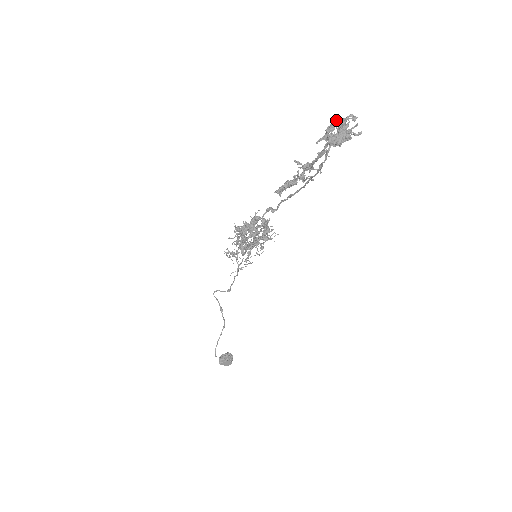
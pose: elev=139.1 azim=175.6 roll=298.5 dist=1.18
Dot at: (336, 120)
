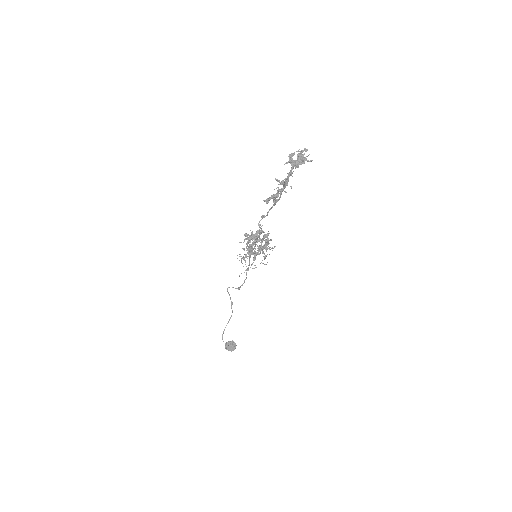
Dot at: occluded
